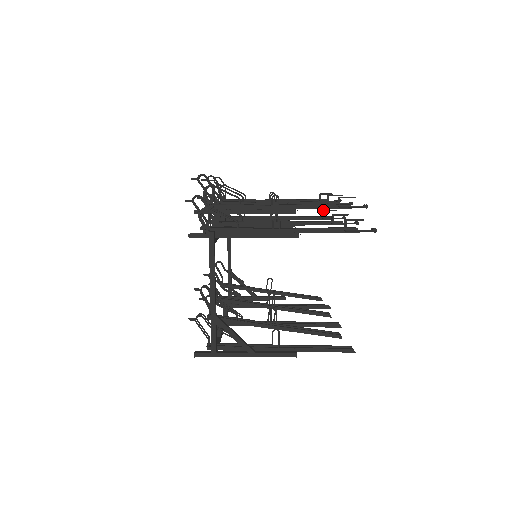
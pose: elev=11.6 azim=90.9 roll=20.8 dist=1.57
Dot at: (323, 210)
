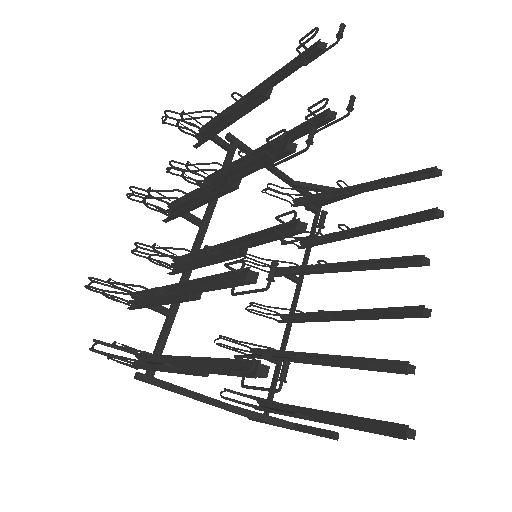
Dot at: (307, 109)
